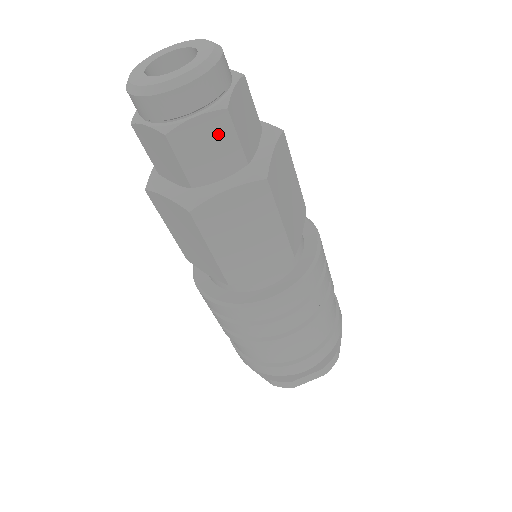
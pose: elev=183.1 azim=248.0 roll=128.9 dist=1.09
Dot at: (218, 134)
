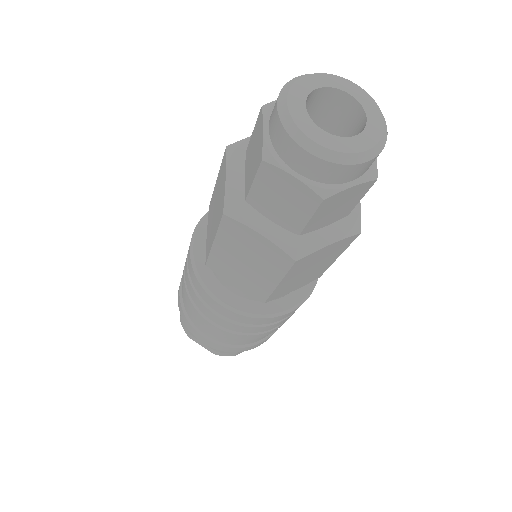
Dot at: (354, 197)
